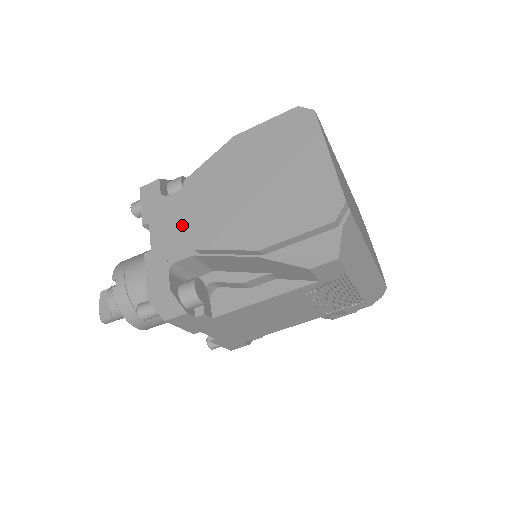
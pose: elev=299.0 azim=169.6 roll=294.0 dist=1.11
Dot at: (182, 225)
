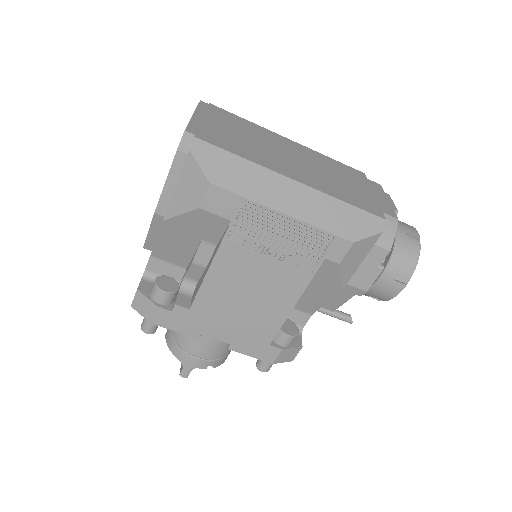
Dot at: occluded
